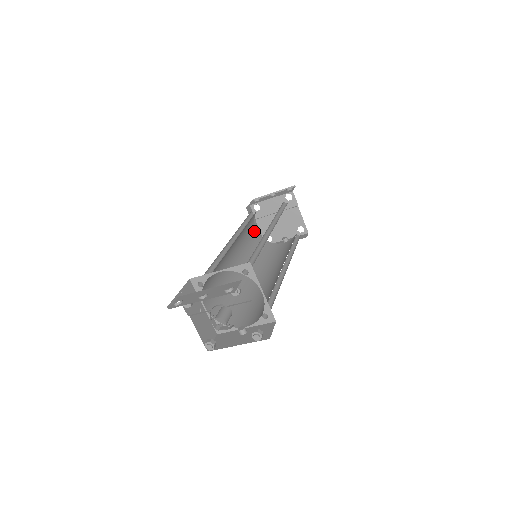
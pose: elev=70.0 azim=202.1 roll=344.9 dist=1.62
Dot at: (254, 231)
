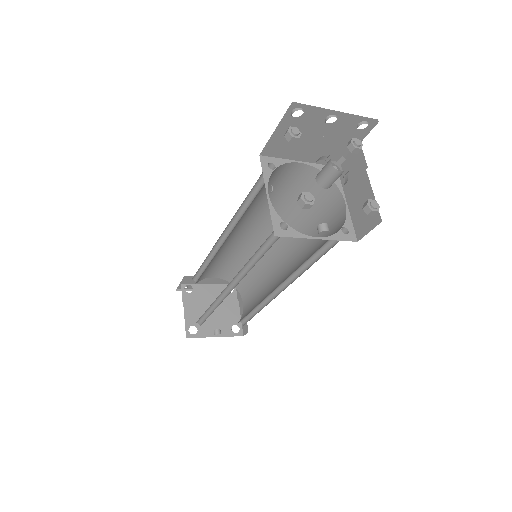
Dot at: occluded
